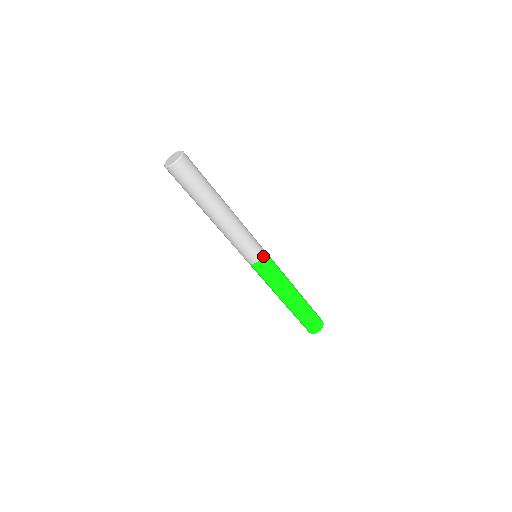
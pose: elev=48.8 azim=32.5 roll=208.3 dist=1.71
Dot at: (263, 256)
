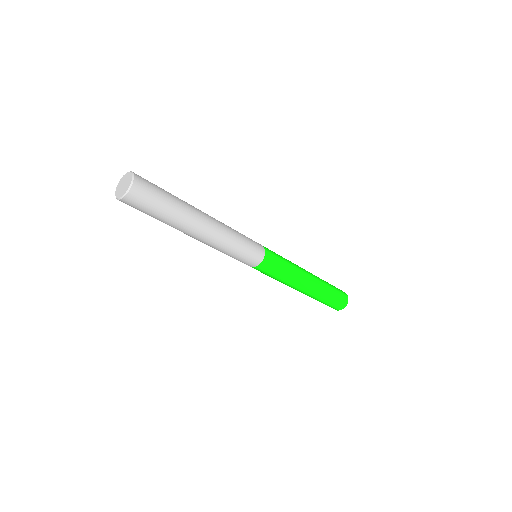
Dot at: (264, 255)
